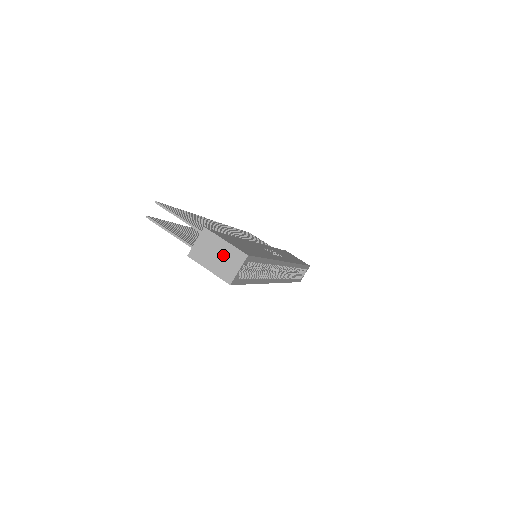
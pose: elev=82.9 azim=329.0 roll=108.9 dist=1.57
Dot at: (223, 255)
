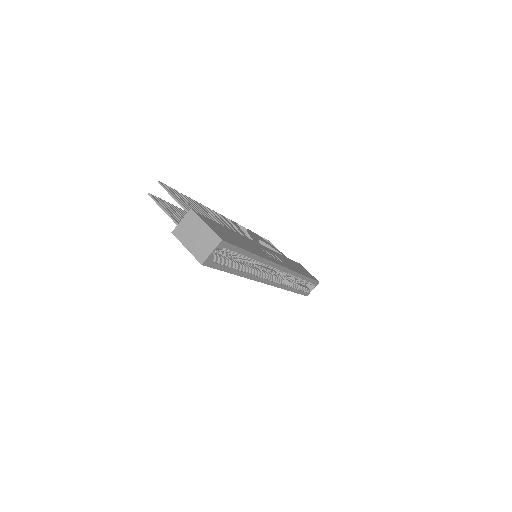
Dot at: (201, 236)
